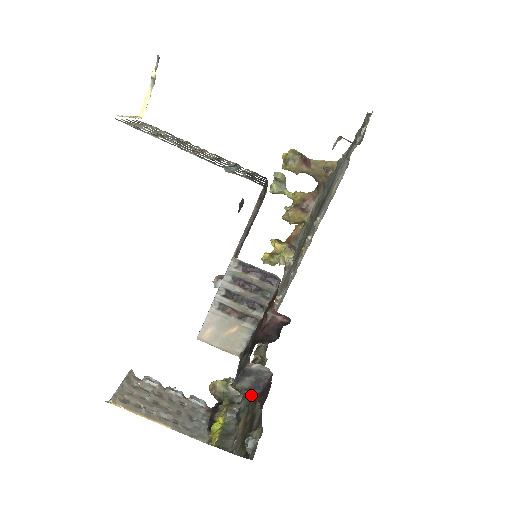
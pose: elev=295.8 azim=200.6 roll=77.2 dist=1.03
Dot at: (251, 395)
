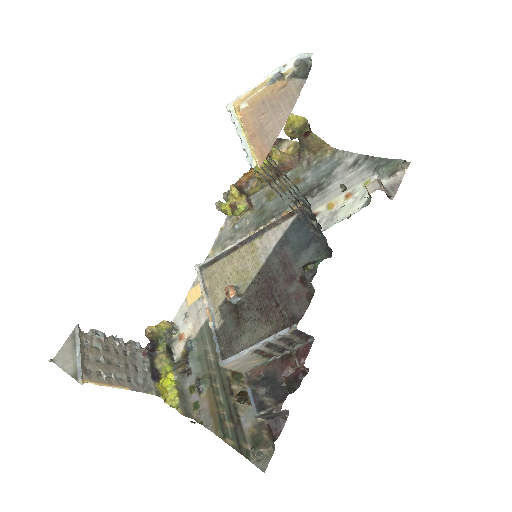
Dot at: occluded
